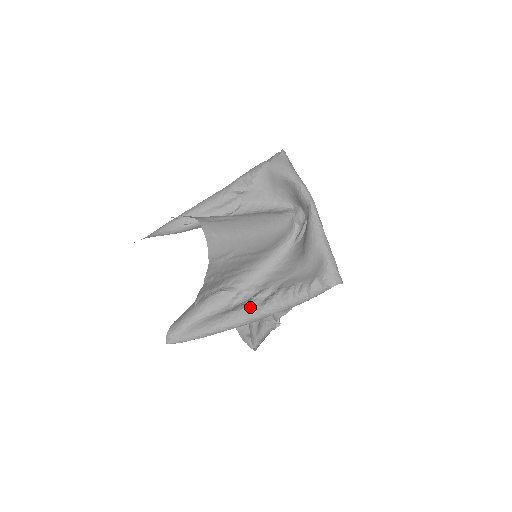
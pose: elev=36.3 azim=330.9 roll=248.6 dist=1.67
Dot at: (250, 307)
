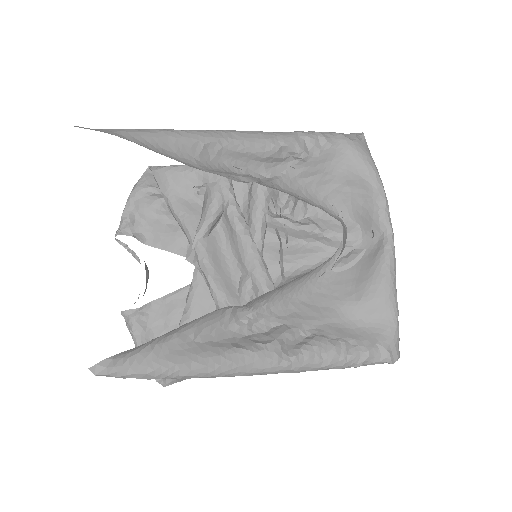
Dot at: (274, 352)
